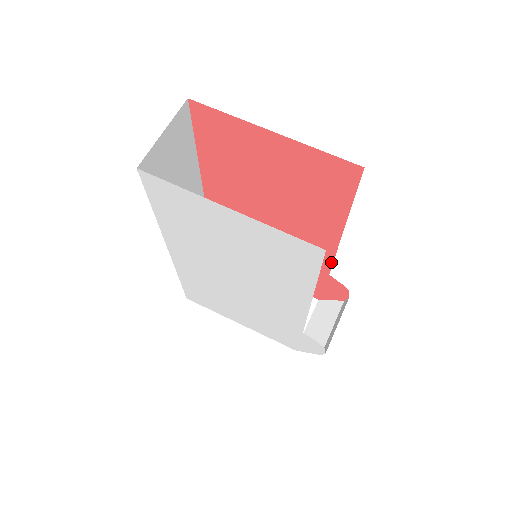
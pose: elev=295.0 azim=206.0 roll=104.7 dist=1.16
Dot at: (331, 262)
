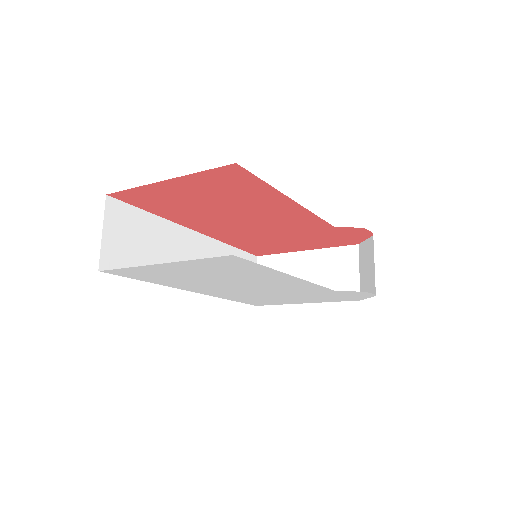
Dot at: (322, 220)
